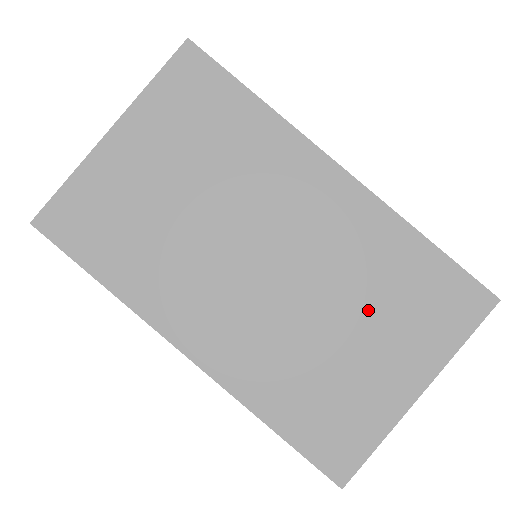
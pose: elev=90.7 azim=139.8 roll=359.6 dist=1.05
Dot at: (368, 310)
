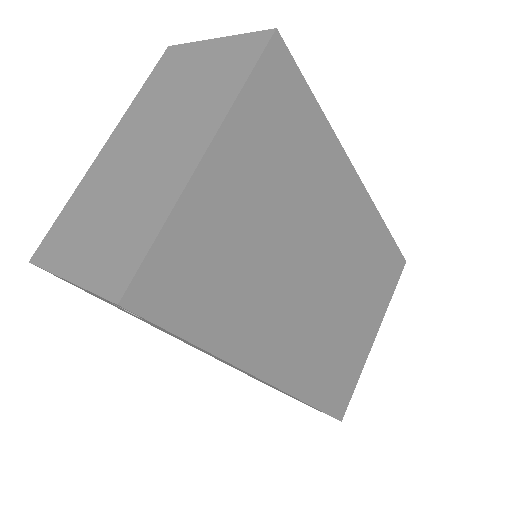
Dot at: (362, 292)
